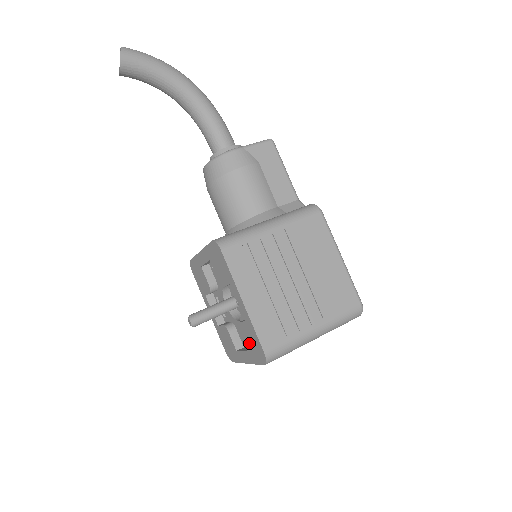
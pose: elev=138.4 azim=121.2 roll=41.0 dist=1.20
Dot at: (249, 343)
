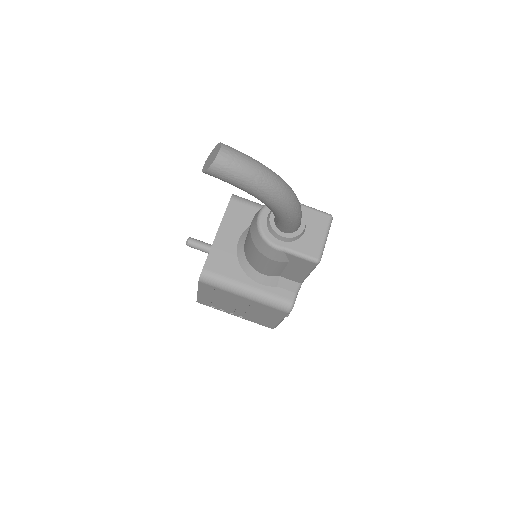
Dot at: occluded
